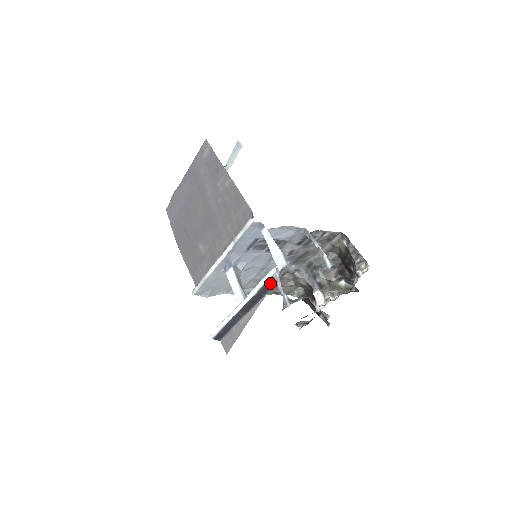
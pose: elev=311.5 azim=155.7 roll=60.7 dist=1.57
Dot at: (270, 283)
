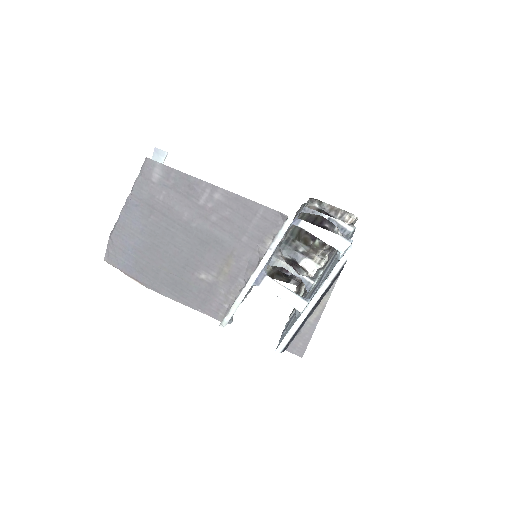
Dot at: occluded
